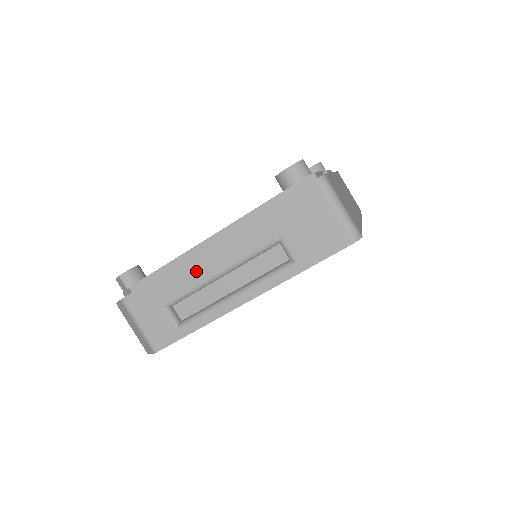
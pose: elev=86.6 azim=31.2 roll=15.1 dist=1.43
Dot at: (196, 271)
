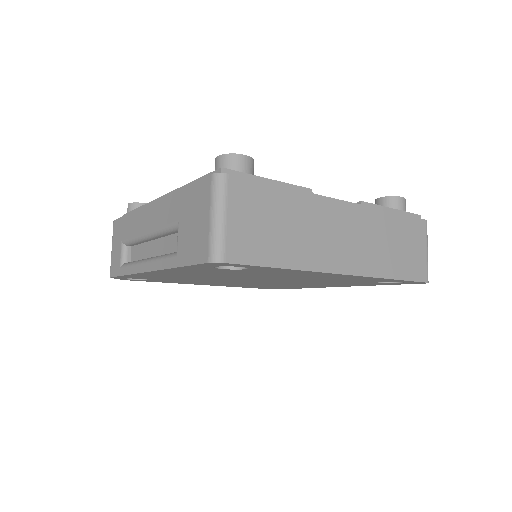
Dot at: (140, 222)
